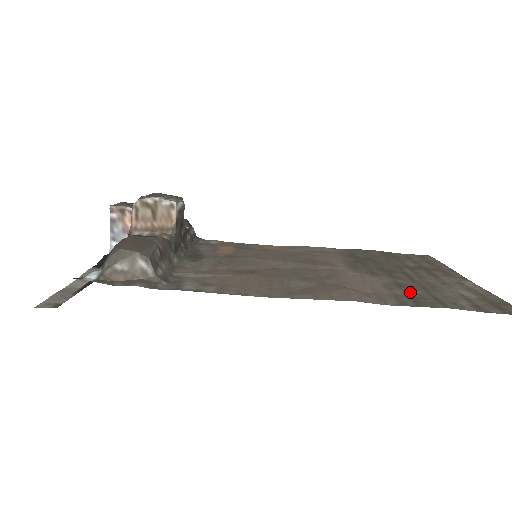
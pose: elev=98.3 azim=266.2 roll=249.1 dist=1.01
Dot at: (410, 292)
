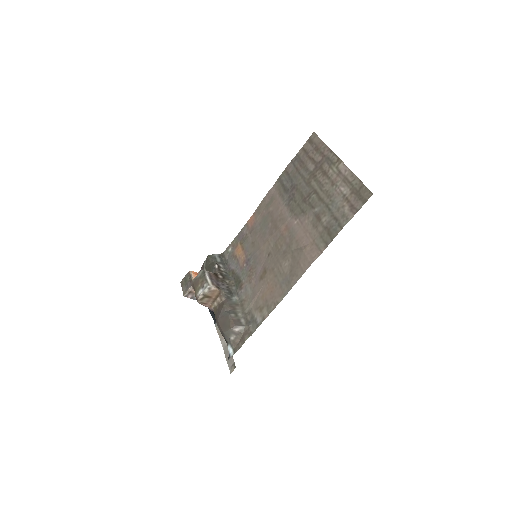
Dot at: (324, 224)
